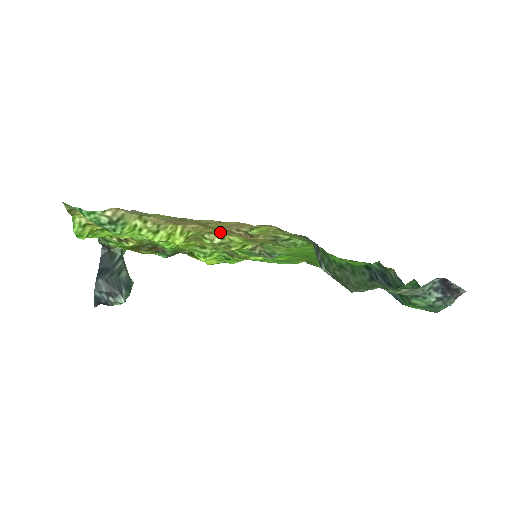
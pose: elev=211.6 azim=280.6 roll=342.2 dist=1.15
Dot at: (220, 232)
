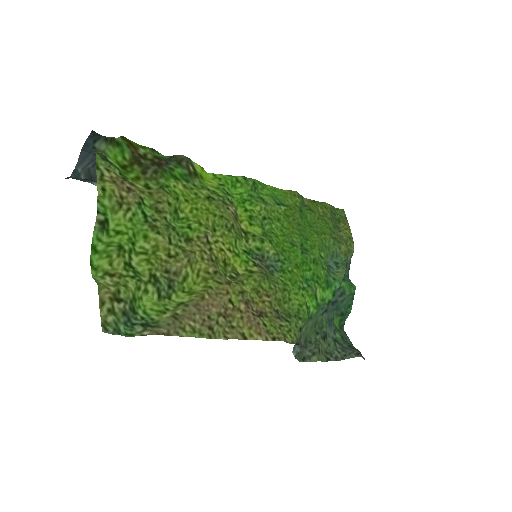
Dot at: (238, 286)
